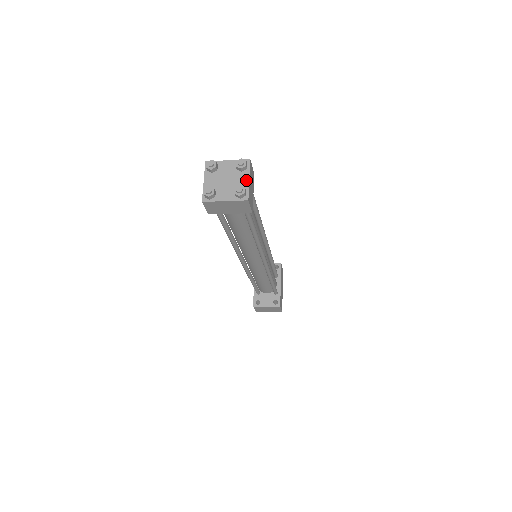
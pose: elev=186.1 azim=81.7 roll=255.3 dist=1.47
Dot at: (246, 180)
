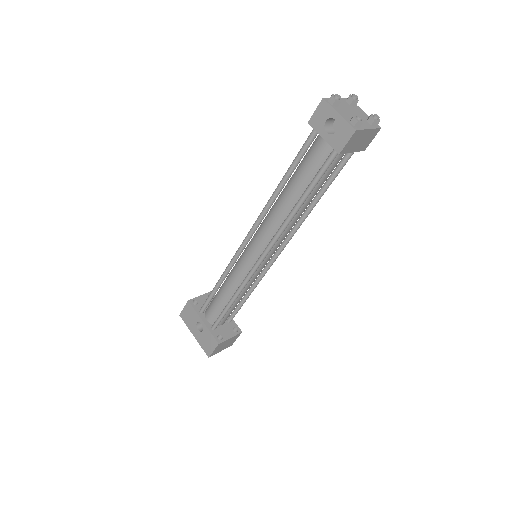
Dot at: (364, 113)
